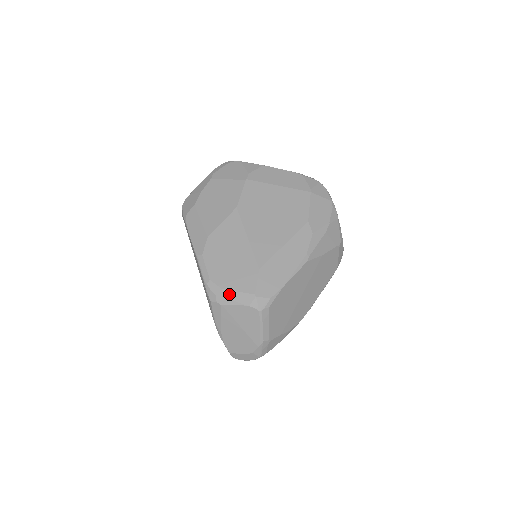
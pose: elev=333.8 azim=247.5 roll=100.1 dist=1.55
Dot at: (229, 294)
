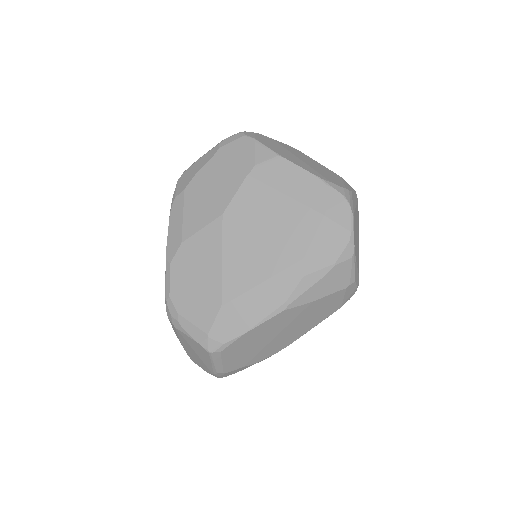
Dot at: (183, 322)
